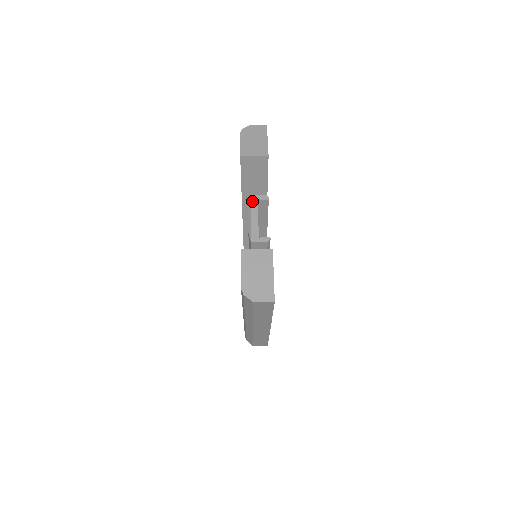
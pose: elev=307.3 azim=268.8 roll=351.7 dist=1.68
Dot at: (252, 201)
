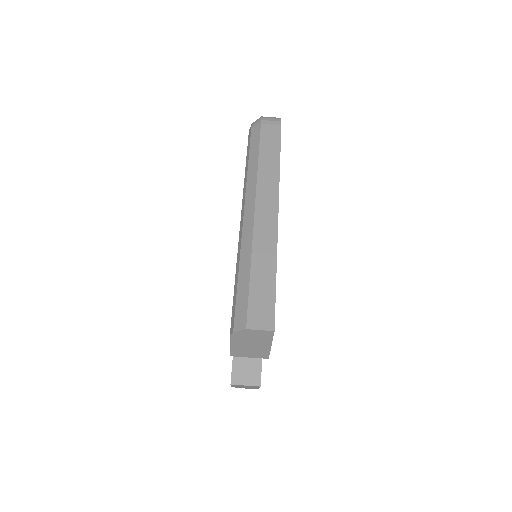
Dot at: occluded
